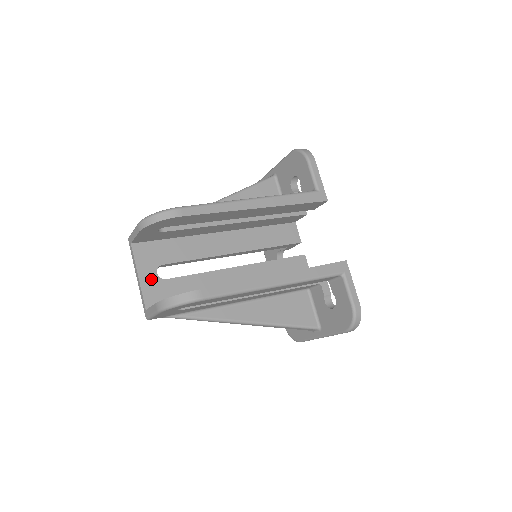
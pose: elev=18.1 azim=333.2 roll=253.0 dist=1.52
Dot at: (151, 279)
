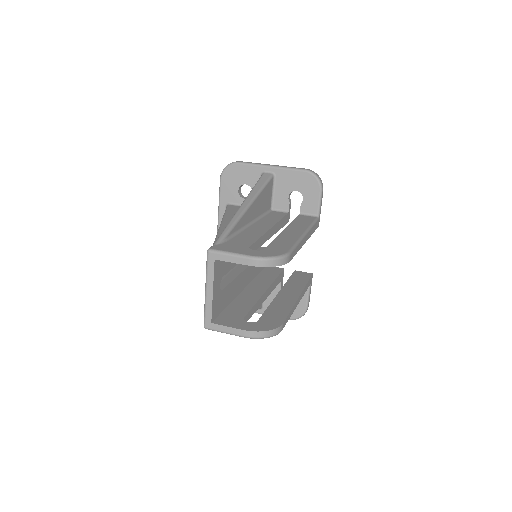
Dot at: (217, 292)
